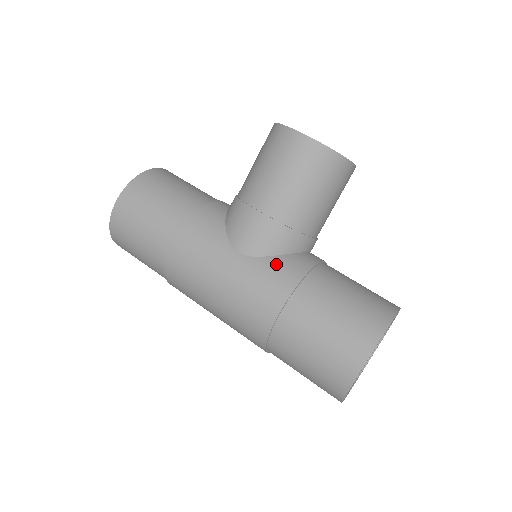
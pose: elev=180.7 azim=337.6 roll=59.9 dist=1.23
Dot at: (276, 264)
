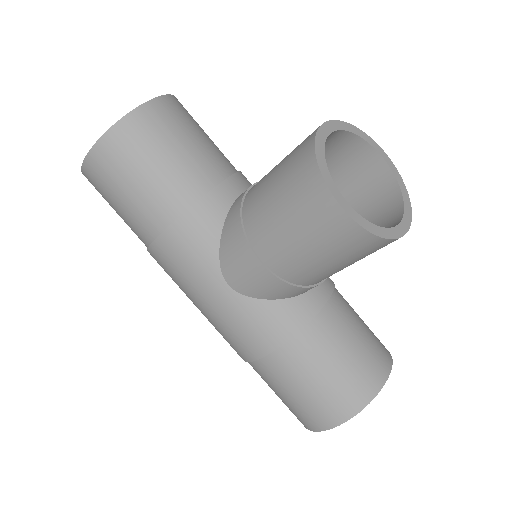
Dot at: (268, 312)
